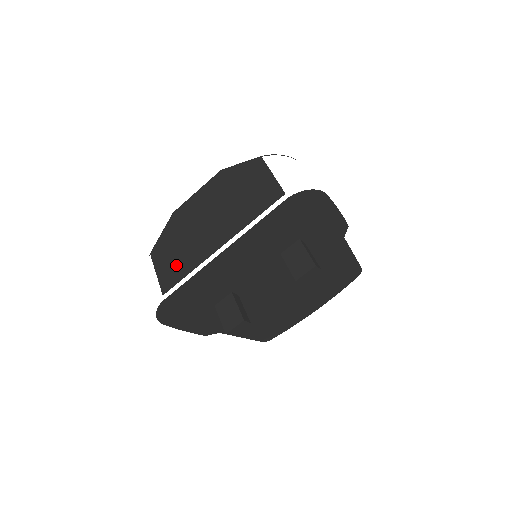
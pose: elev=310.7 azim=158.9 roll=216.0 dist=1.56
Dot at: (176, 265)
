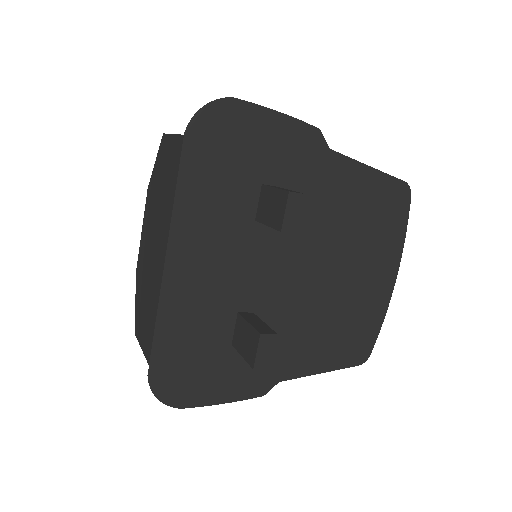
Dot at: (149, 322)
